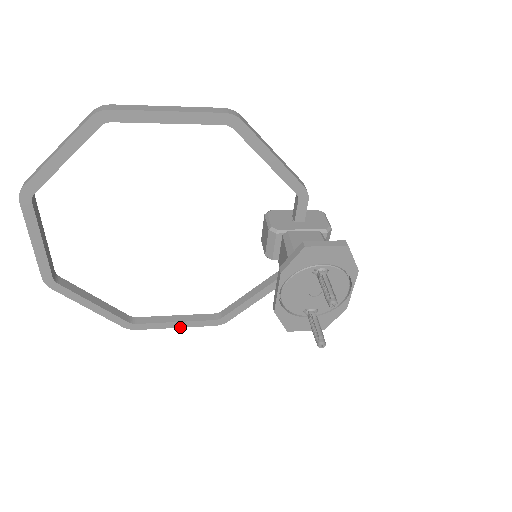
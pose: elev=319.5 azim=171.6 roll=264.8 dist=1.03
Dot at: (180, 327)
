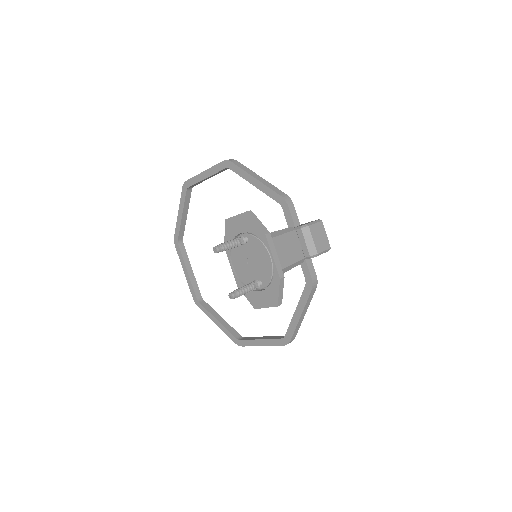
Dot at: (264, 345)
